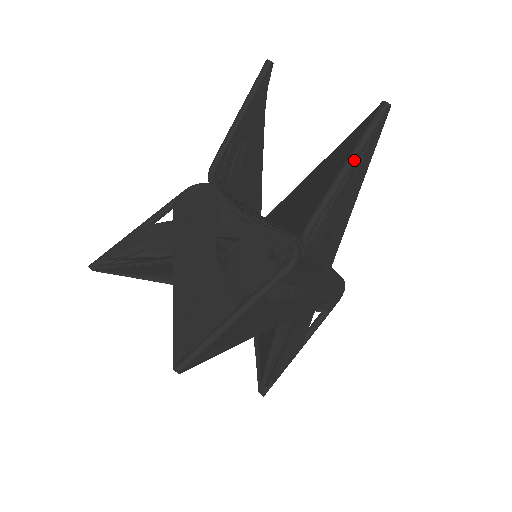
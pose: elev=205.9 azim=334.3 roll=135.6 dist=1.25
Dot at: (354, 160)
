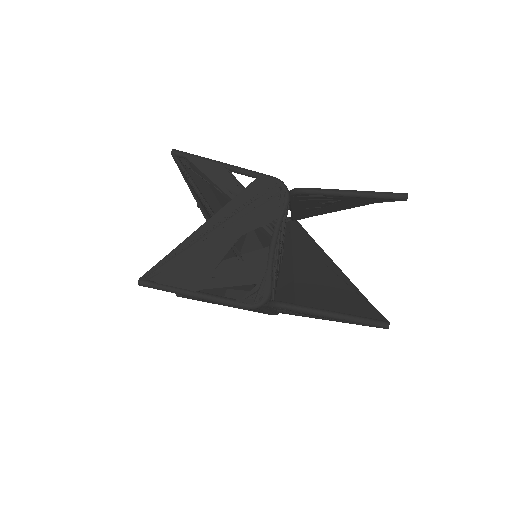
Dot at: (339, 319)
